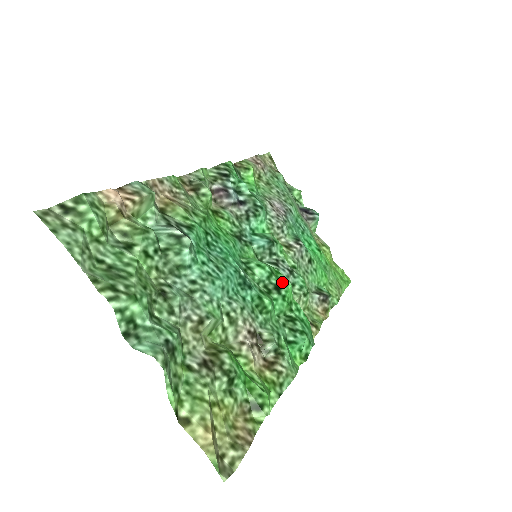
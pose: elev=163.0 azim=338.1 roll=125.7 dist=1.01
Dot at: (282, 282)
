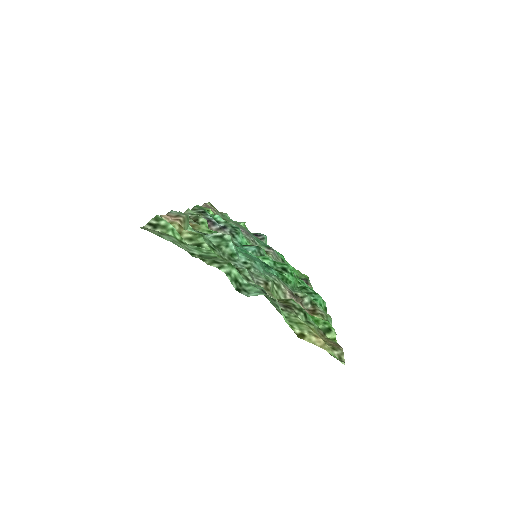
Dot at: (284, 265)
